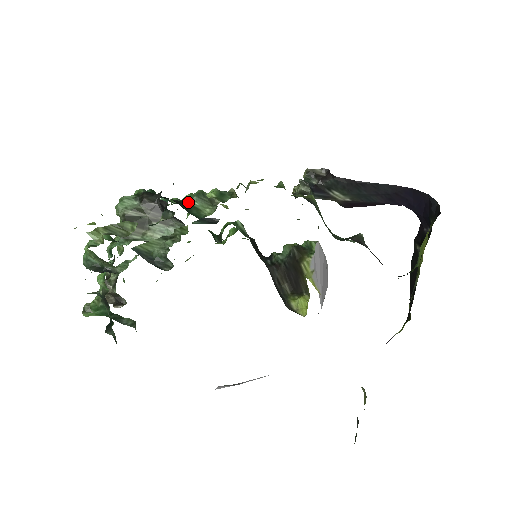
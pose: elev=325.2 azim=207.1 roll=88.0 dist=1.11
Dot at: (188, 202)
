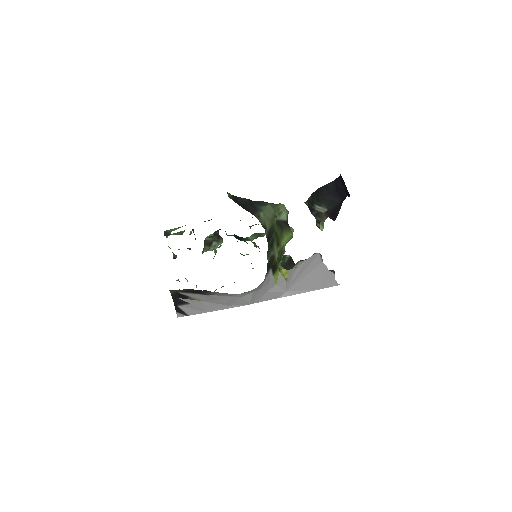
Dot at: (247, 237)
